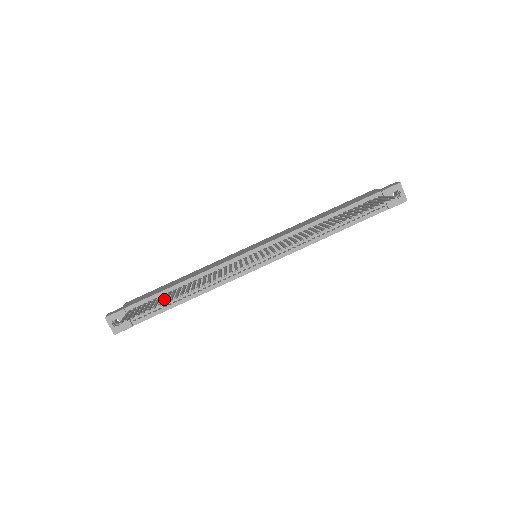
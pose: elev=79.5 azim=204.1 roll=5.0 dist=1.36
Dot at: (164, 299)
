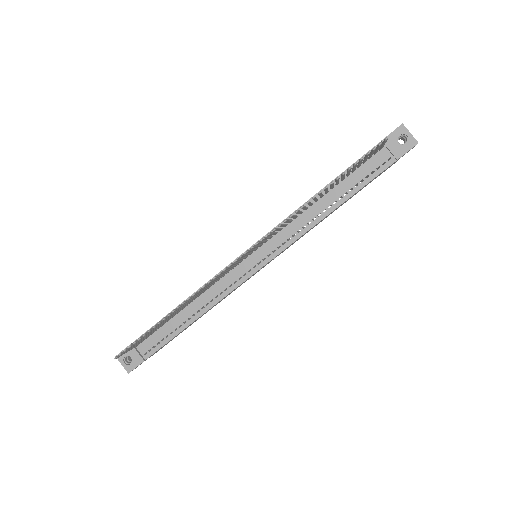
Dot at: (169, 325)
